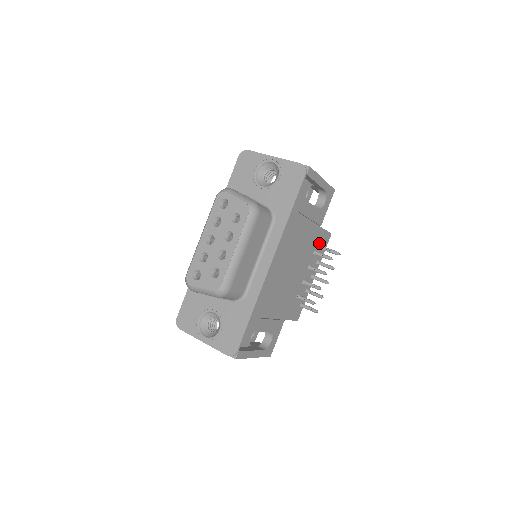
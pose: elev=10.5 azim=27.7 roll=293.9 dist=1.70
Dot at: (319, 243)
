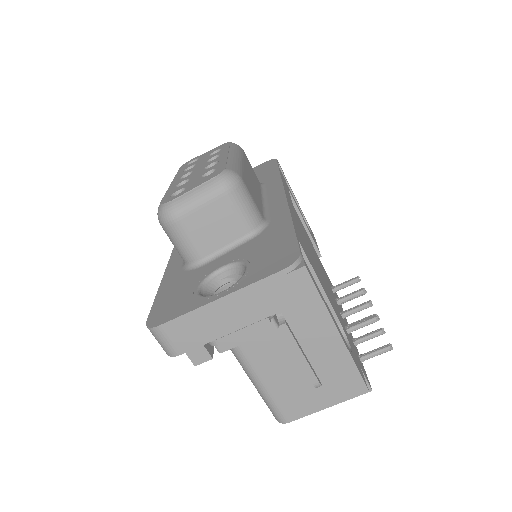
Dot at: (331, 286)
